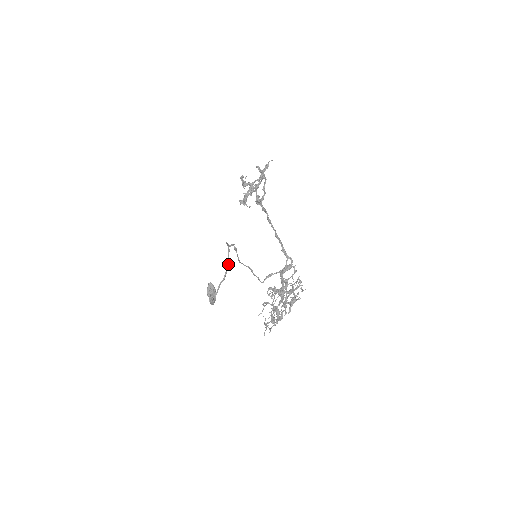
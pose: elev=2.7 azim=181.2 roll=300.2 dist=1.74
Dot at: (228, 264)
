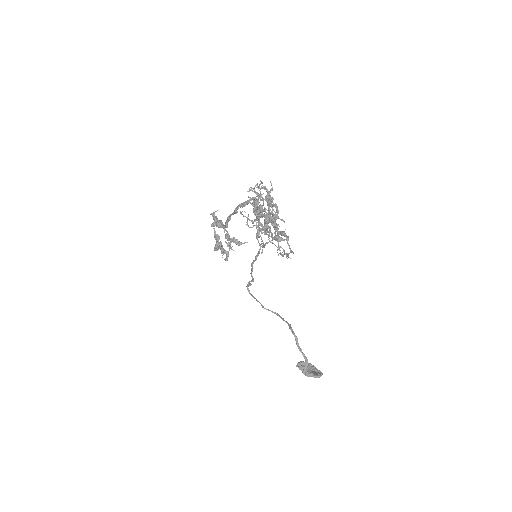
Dot at: (287, 323)
